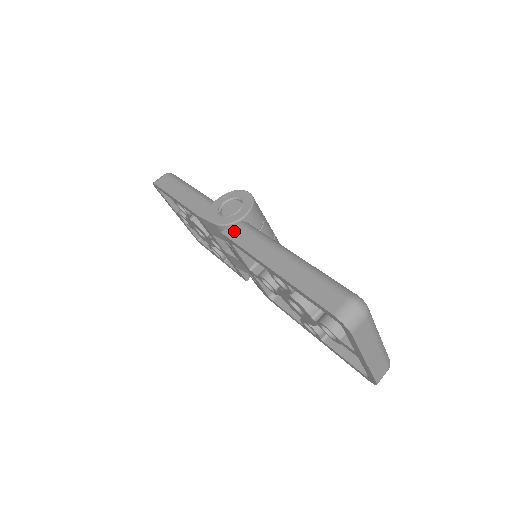
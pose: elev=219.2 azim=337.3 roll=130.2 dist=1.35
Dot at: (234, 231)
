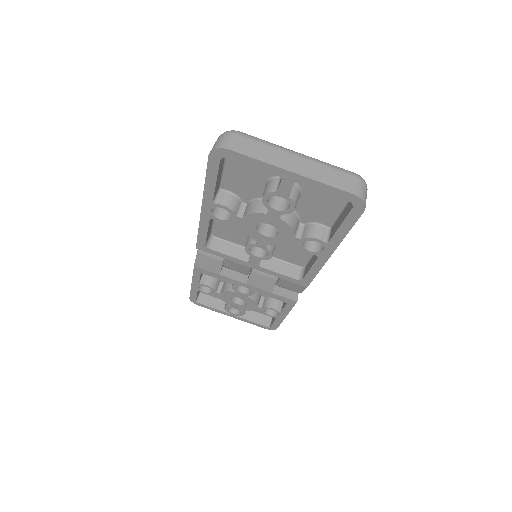
Dot at: occluded
